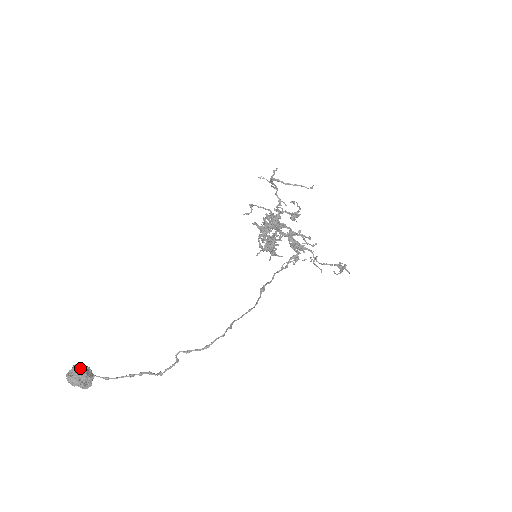
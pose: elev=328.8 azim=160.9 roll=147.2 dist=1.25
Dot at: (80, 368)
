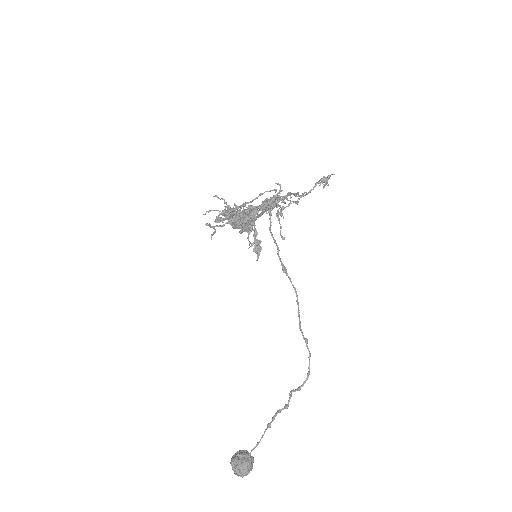
Dot at: (240, 466)
